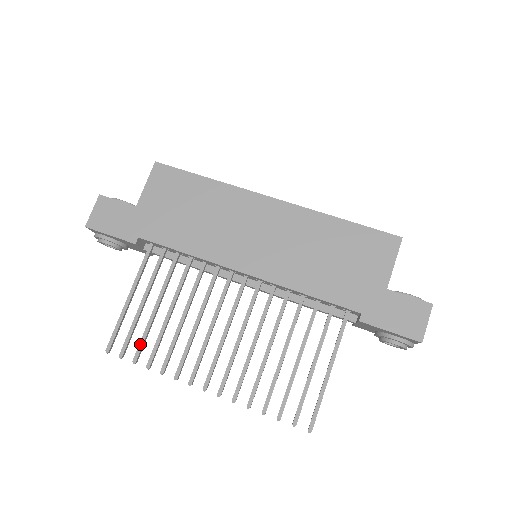
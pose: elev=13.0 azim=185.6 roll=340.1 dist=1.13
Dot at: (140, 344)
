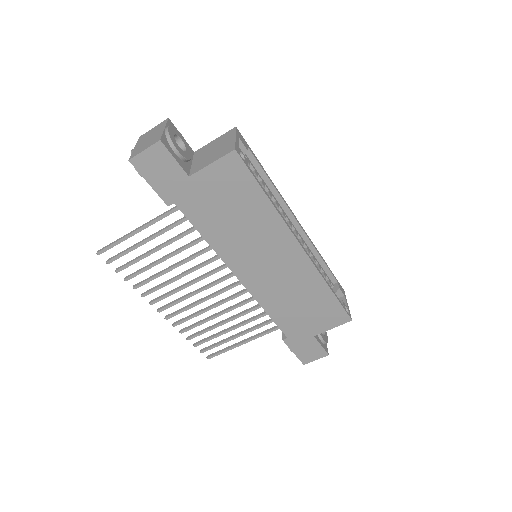
Dot at: (128, 265)
